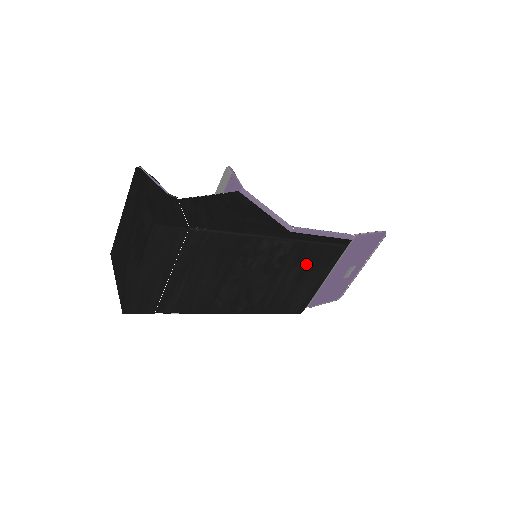
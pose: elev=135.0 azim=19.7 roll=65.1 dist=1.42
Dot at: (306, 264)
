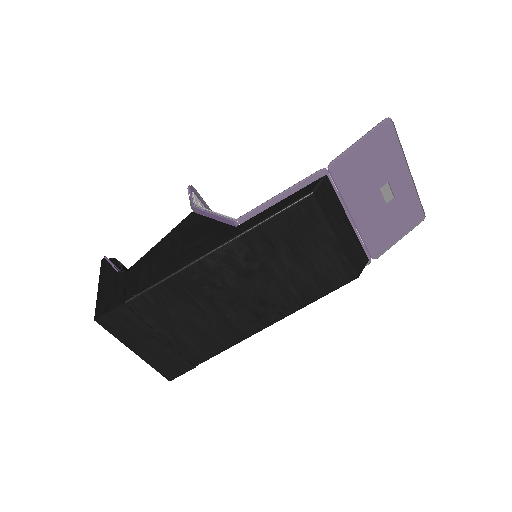
Dot at: (287, 241)
